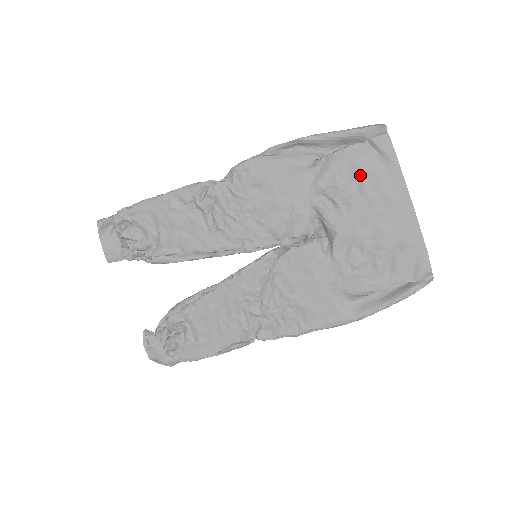
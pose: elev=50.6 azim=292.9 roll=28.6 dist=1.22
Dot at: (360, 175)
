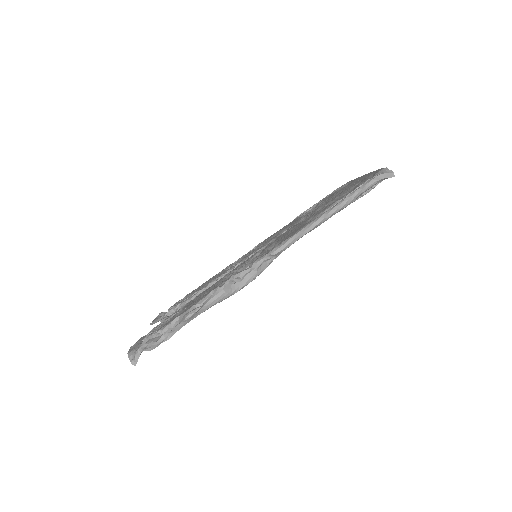
Dot at: (333, 194)
